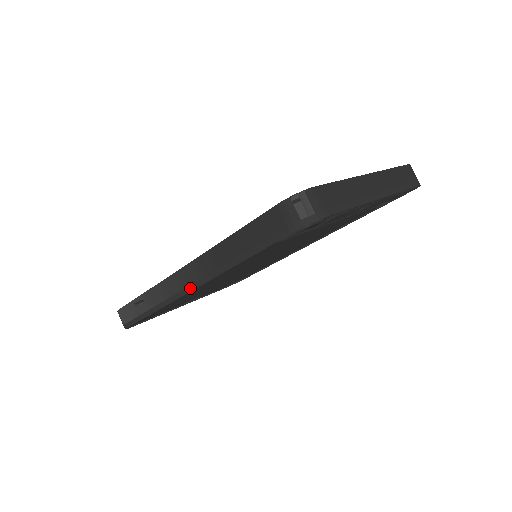
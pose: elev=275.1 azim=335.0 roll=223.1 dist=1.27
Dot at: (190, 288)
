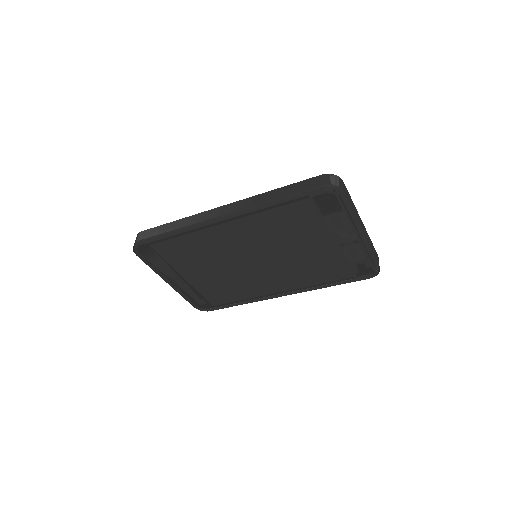
Dot at: (223, 216)
